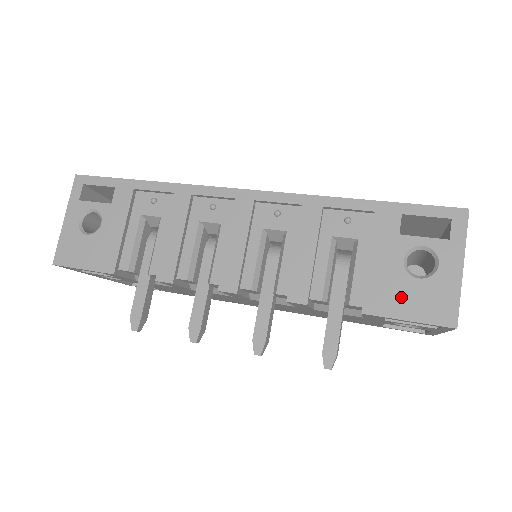
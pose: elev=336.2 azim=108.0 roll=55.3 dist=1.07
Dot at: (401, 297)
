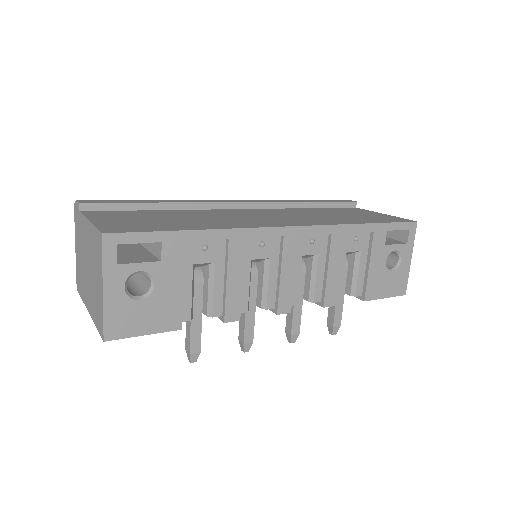
Dot at: (384, 285)
